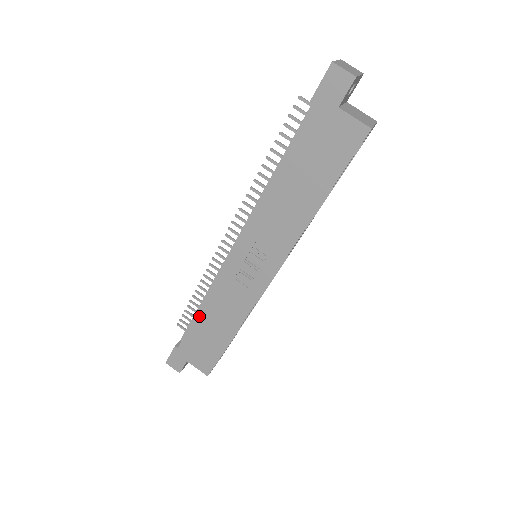
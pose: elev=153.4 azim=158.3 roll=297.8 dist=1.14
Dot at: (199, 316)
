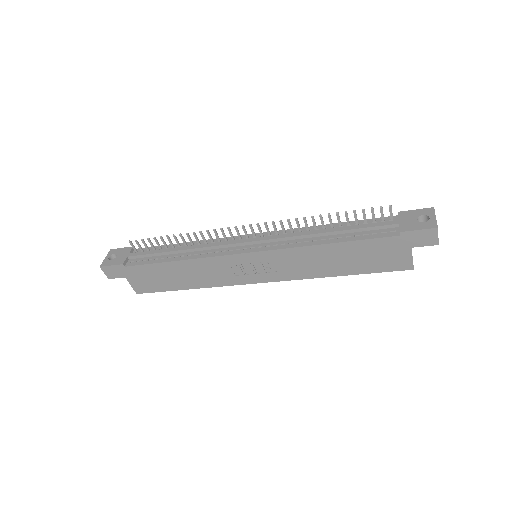
Dot at: (171, 264)
